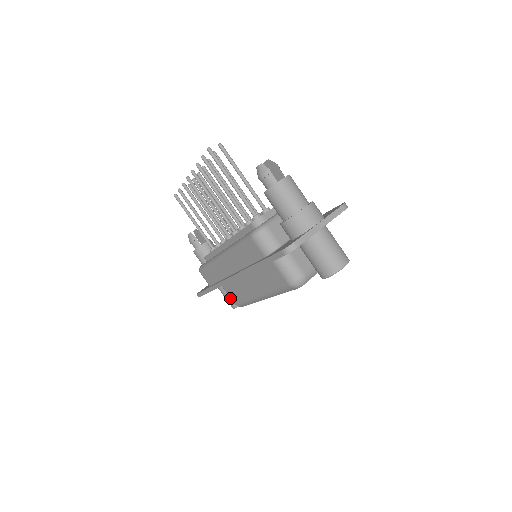
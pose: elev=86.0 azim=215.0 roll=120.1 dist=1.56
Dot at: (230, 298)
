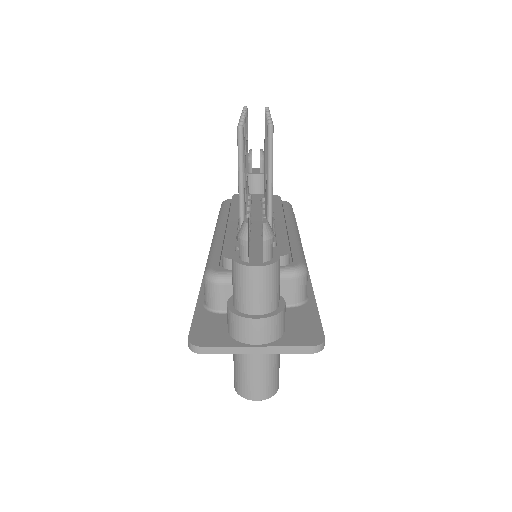
Dot at: occluded
